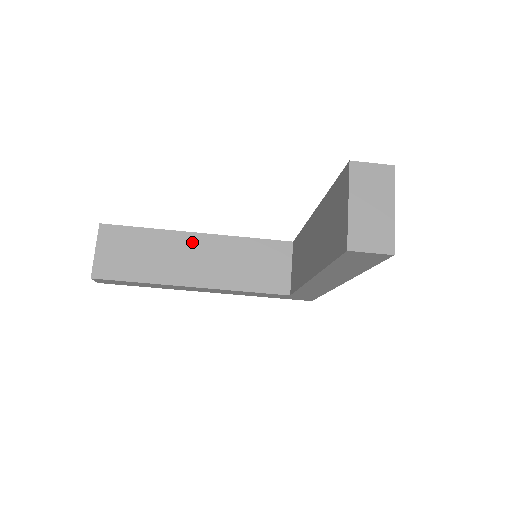
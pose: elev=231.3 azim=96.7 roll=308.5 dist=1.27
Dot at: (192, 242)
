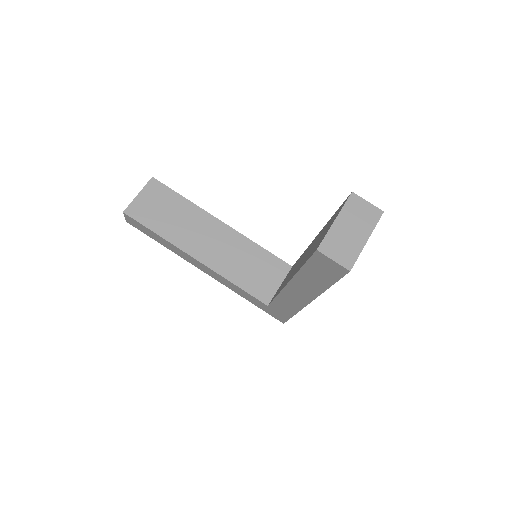
Dot at: (214, 226)
